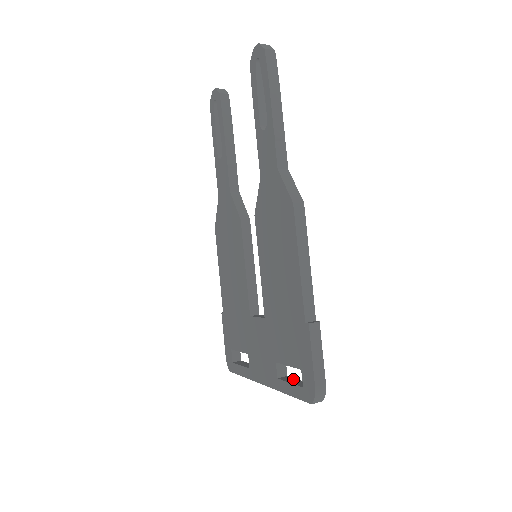
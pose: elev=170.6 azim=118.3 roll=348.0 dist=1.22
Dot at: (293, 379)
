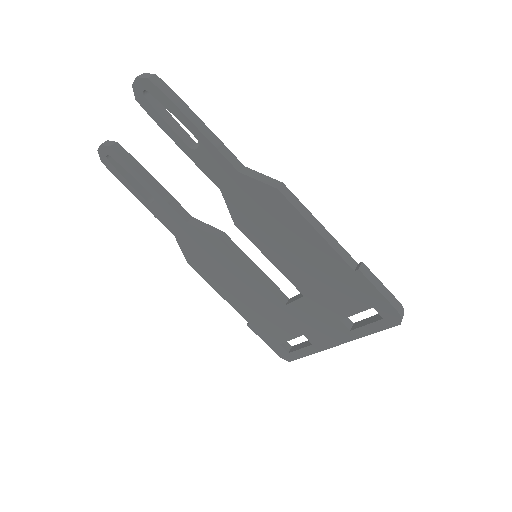
Dot at: (363, 321)
